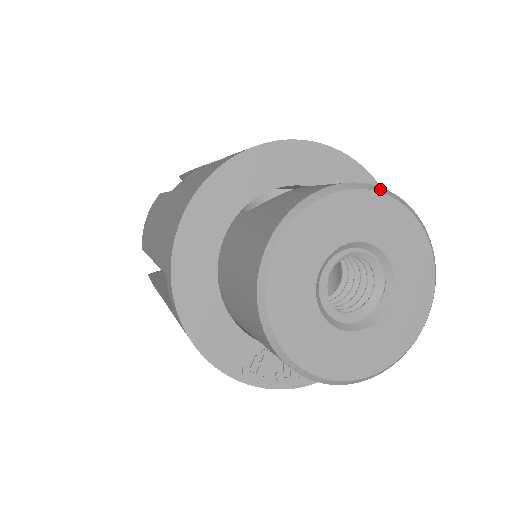
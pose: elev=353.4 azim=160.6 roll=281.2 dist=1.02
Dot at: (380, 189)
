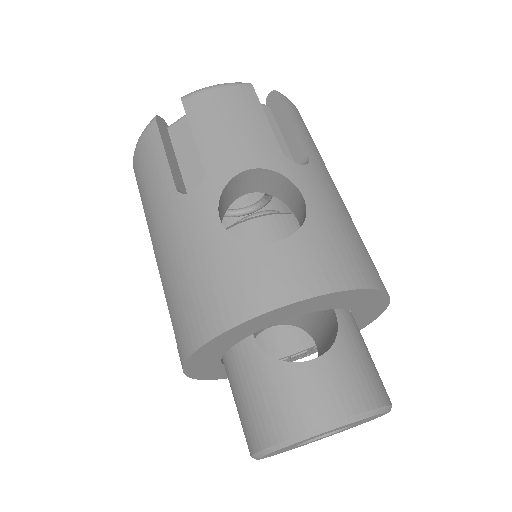
Dot at: (368, 414)
